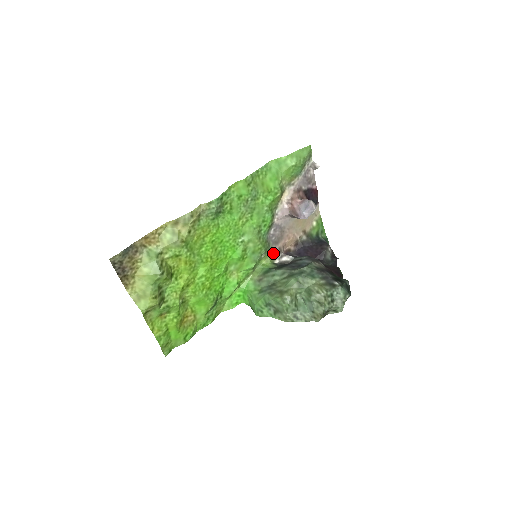
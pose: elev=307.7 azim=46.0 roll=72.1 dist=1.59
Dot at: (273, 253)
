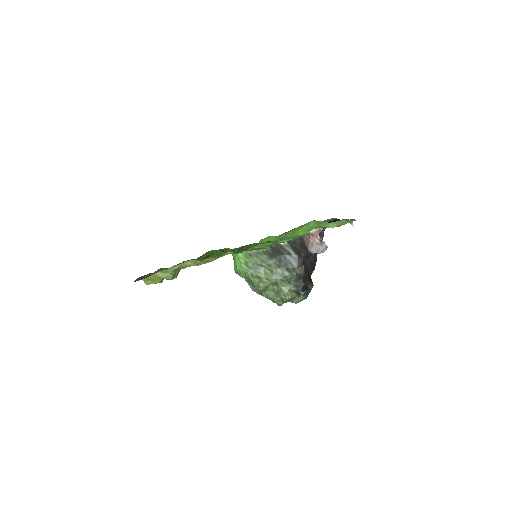
Dot at: occluded
